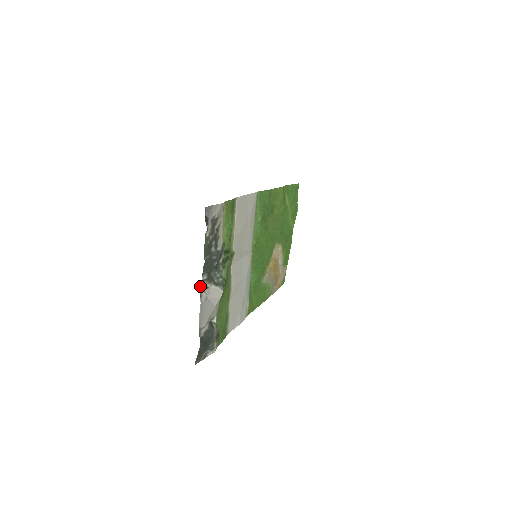
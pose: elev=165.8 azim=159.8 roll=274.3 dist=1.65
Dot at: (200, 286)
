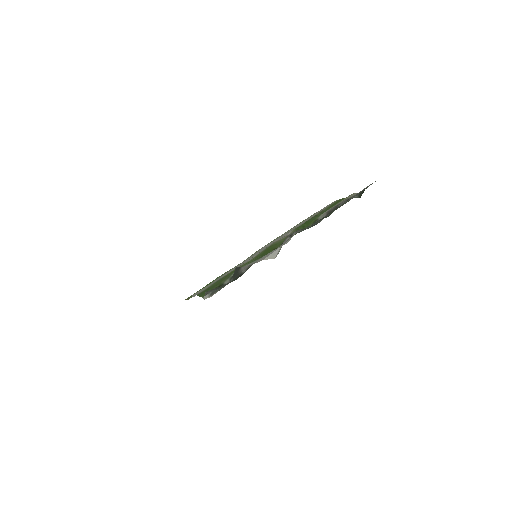
Dot at: (297, 230)
